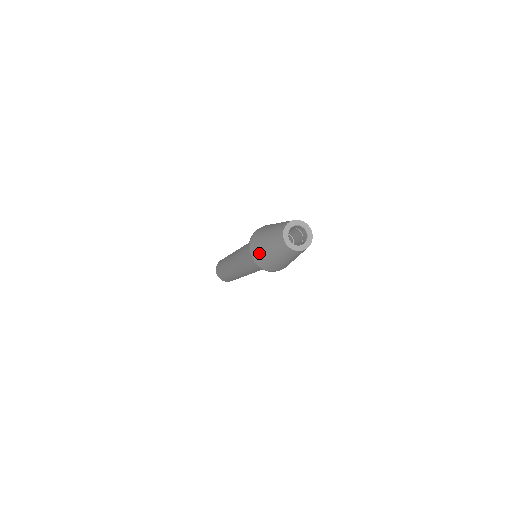
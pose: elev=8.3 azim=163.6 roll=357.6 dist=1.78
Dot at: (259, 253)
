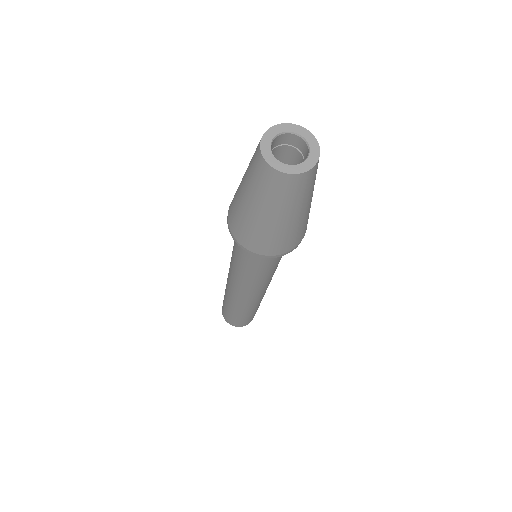
Dot at: (236, 213)
